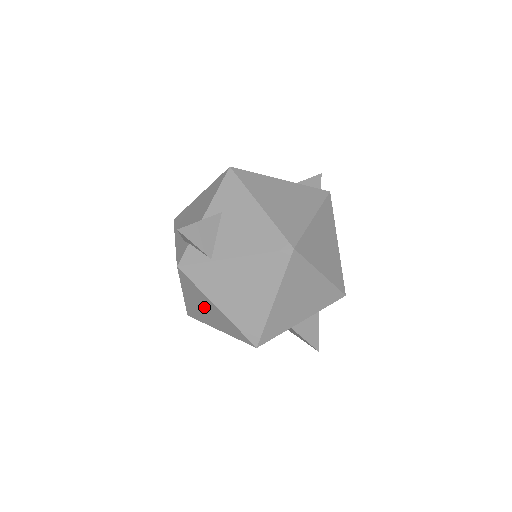
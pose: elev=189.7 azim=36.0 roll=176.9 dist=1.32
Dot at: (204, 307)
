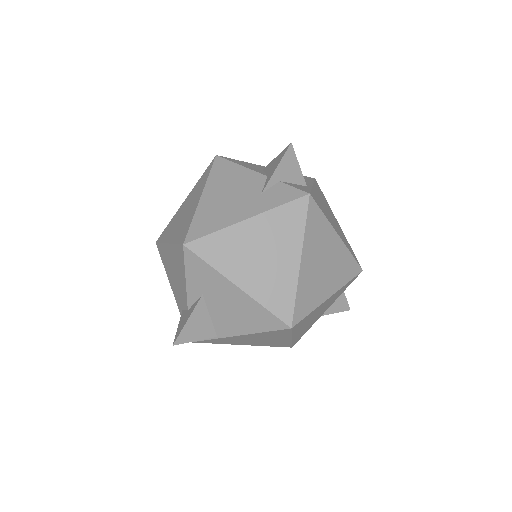
Dot at: occluded
